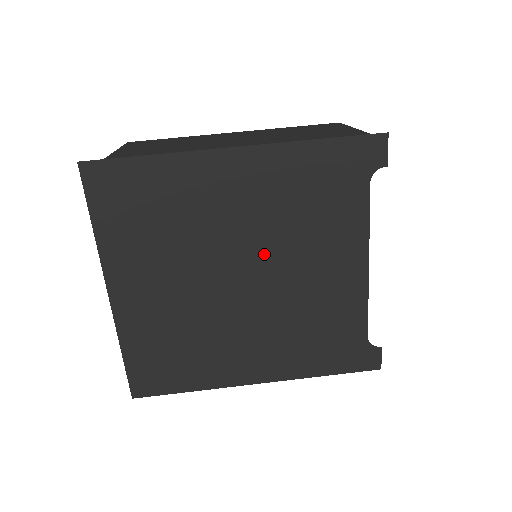
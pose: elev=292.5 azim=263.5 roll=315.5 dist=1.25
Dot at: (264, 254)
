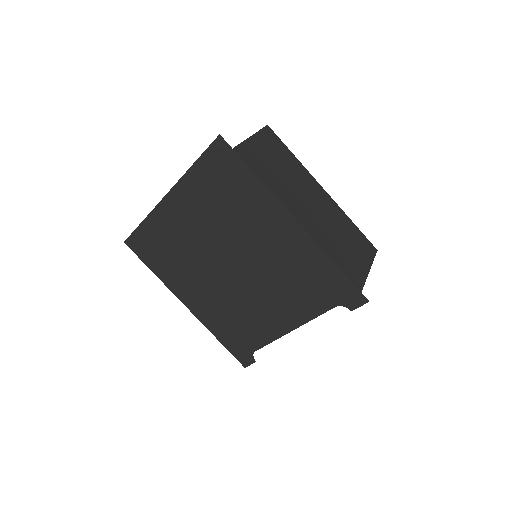
Dot at: (253, 270)
